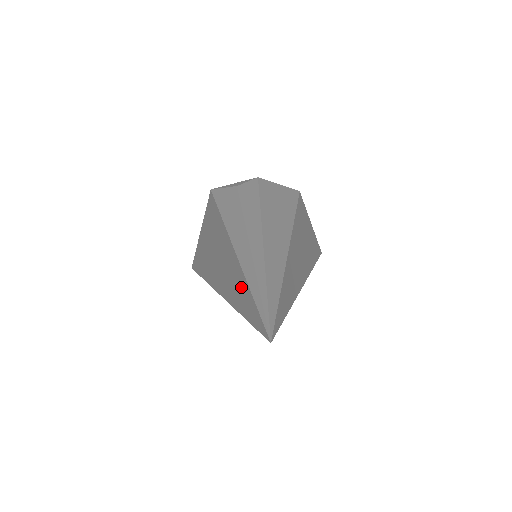
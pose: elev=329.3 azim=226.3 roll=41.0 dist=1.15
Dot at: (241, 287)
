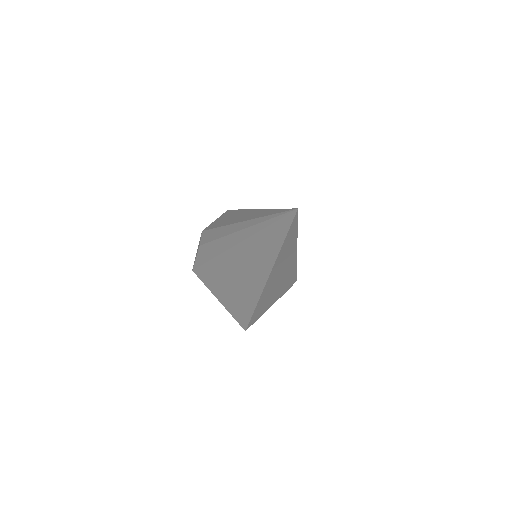
Dot at: (262, 242)
